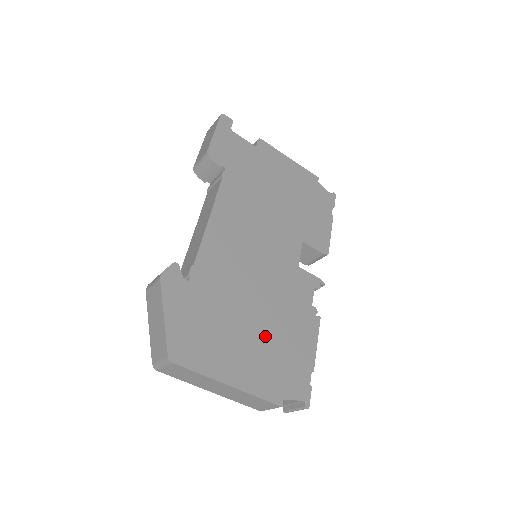
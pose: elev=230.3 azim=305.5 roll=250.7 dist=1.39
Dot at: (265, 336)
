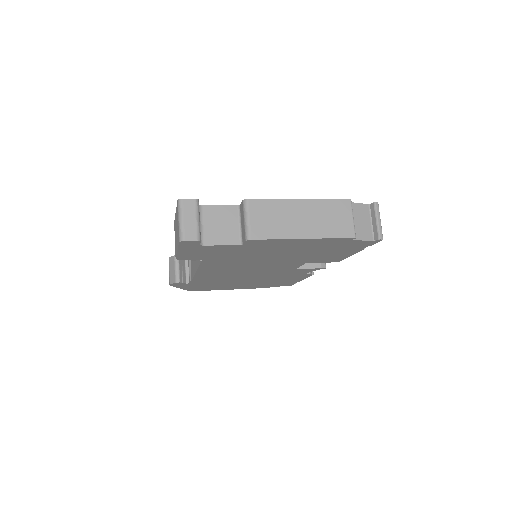
Dot at: occluded
